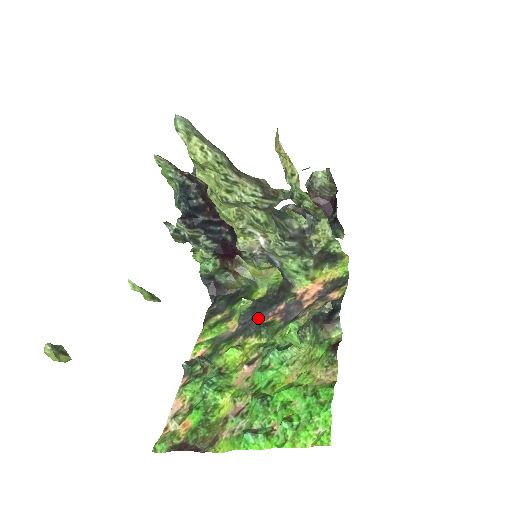
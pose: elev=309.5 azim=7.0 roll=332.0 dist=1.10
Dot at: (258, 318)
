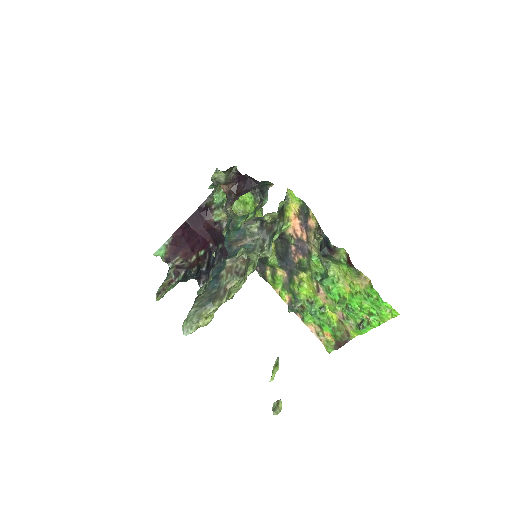
Dot at: (290, 262)
